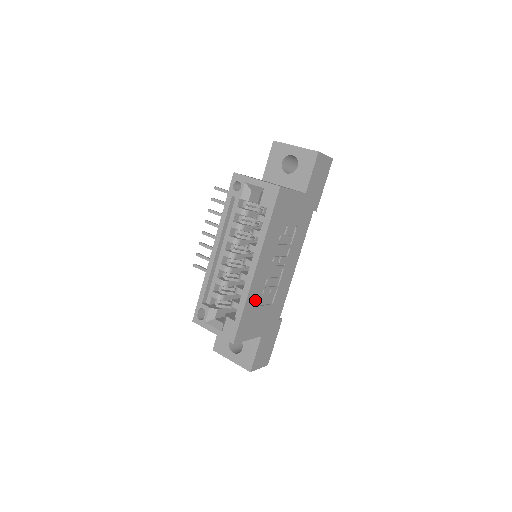
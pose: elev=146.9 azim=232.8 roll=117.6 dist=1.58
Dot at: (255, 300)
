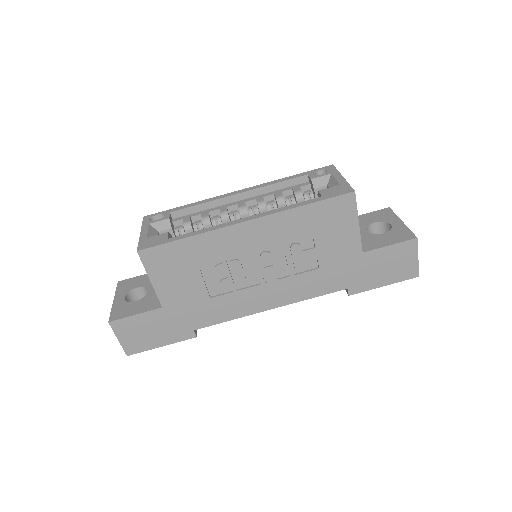
Dot at: (205, 253)
